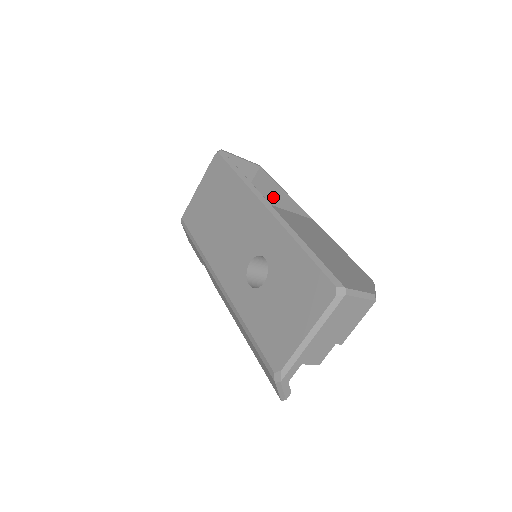
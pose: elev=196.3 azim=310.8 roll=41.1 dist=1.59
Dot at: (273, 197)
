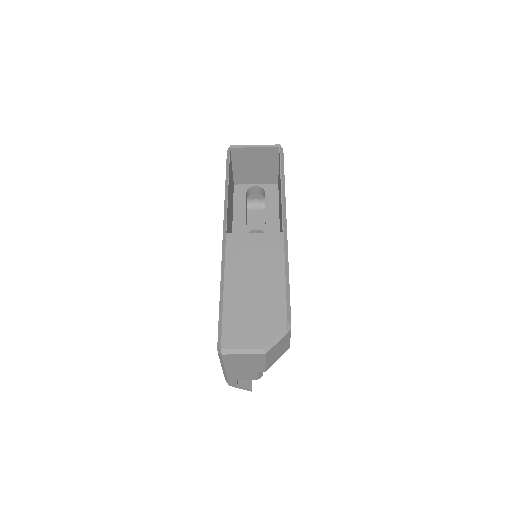
Dot at: occluded
